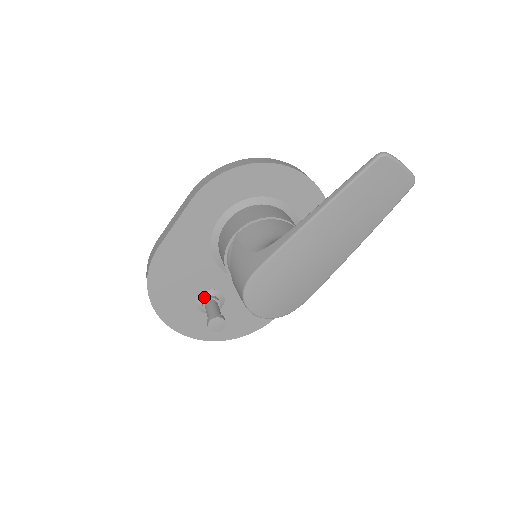
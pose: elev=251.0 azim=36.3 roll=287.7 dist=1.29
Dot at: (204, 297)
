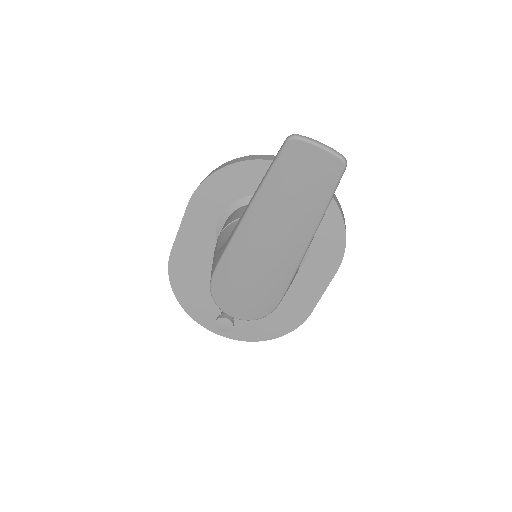
Dot at: occluded
